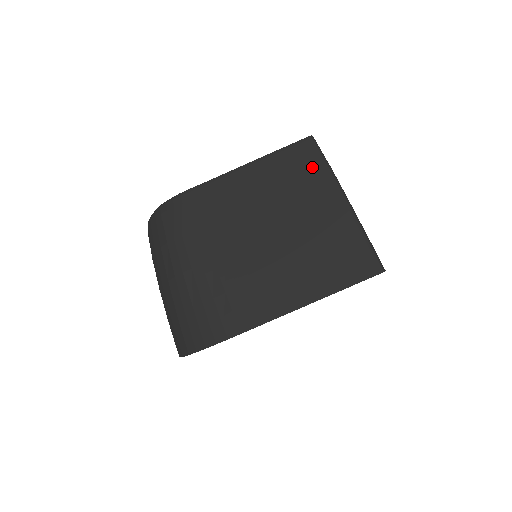
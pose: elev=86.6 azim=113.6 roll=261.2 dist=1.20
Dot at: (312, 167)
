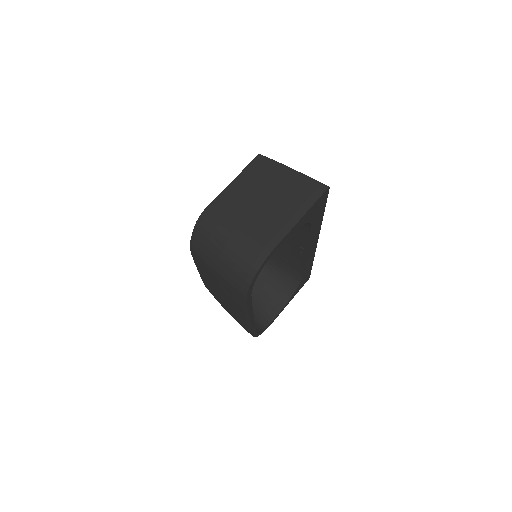
Dot at: (268, 165)
